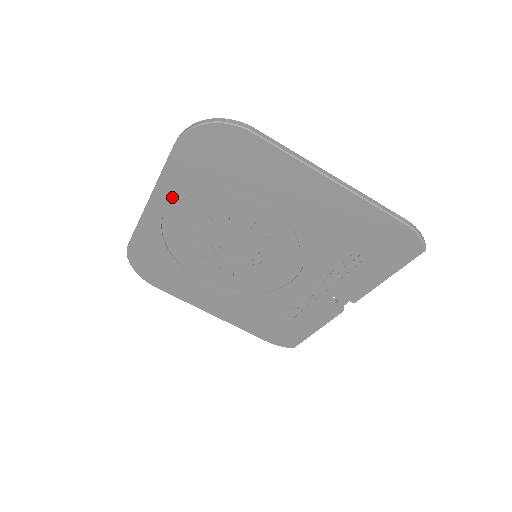
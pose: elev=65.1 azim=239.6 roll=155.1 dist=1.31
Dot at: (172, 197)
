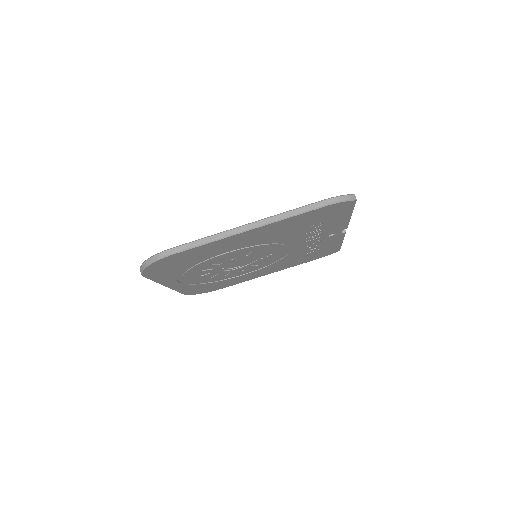
Dot at: (175, 280)
